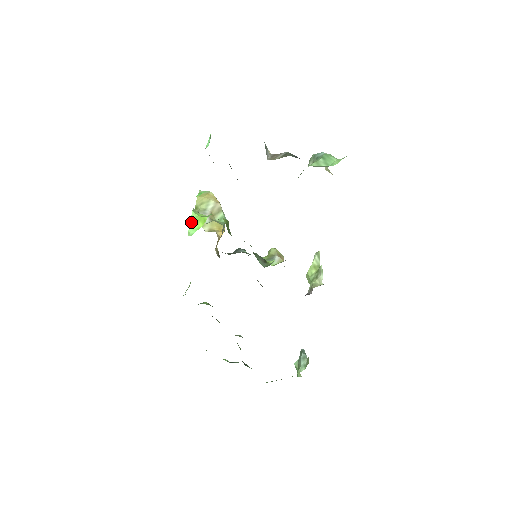
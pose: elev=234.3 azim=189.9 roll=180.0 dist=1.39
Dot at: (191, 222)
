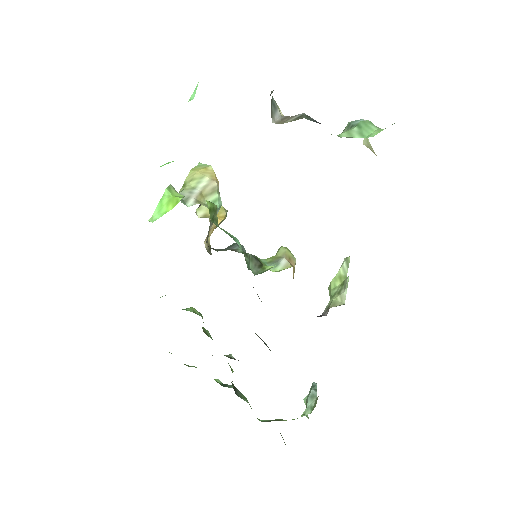
Dot at: (160, 203)
